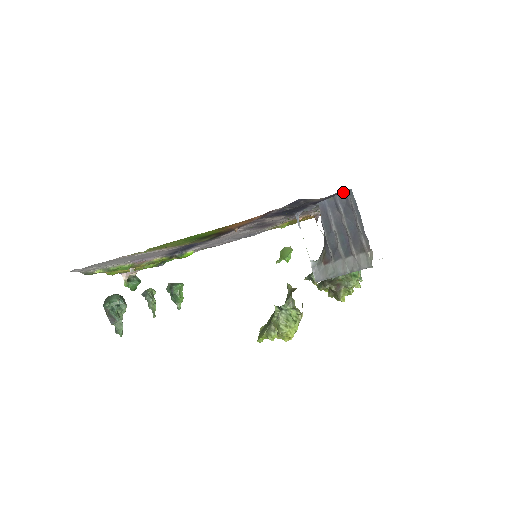
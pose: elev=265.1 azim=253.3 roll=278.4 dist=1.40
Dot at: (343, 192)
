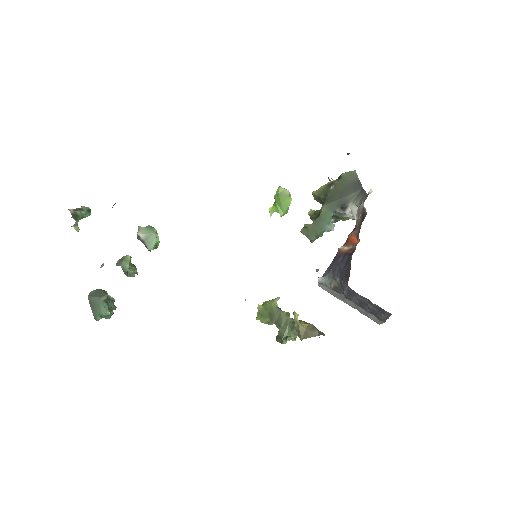
Dot at: occluded
